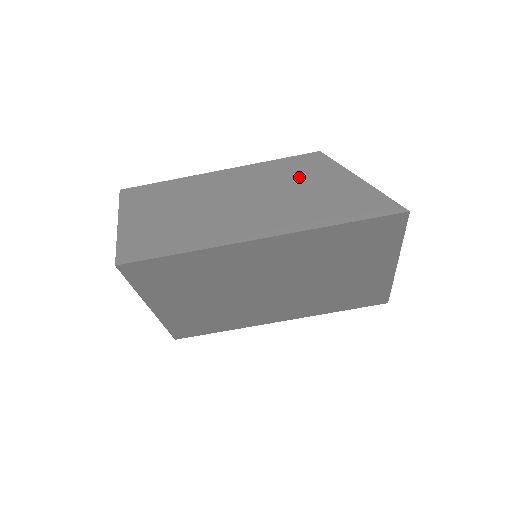
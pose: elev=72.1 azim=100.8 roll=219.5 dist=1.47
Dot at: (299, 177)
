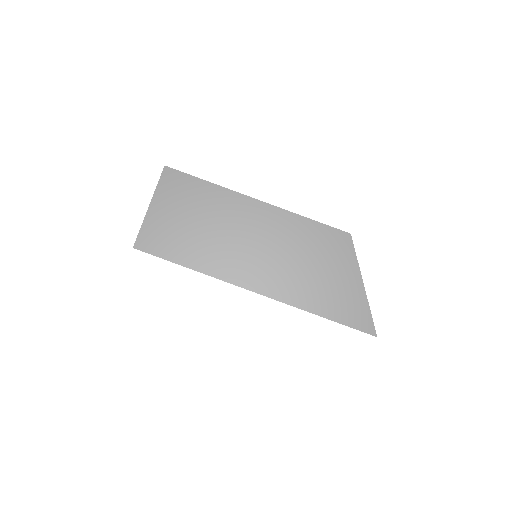
Dot at: (318, 251)
